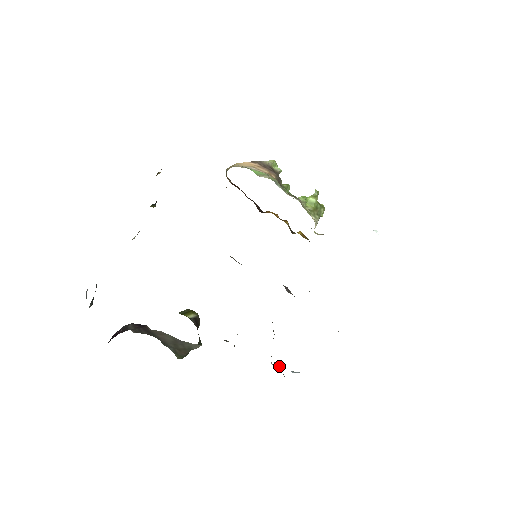
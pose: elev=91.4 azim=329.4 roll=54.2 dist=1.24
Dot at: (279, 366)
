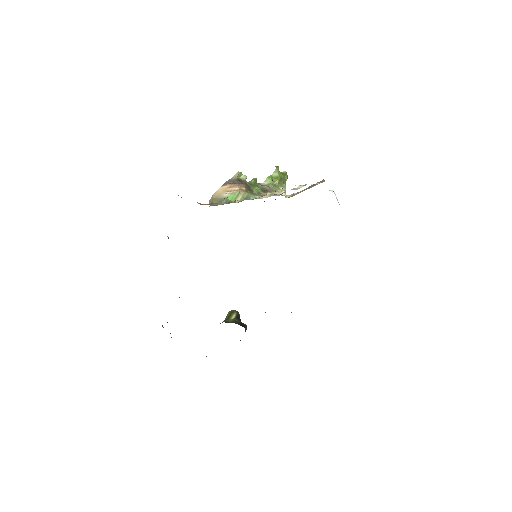
Dot at: occluded
